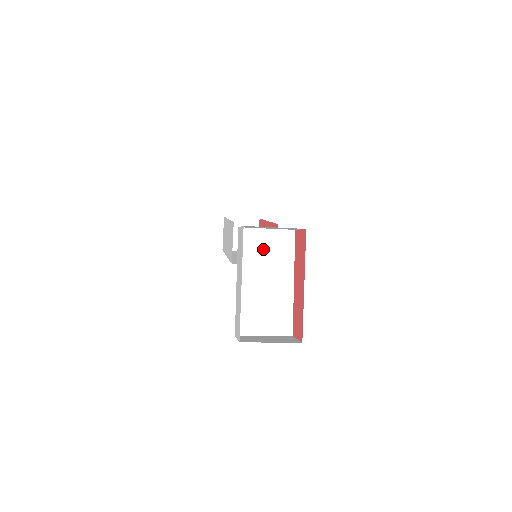
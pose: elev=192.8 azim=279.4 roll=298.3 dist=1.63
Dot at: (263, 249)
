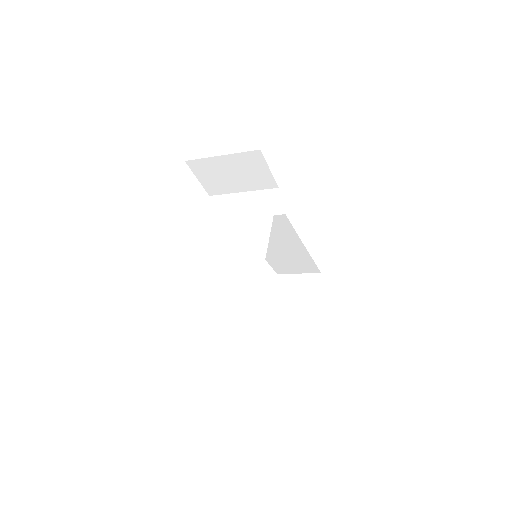
Dot at: (234, 213)
